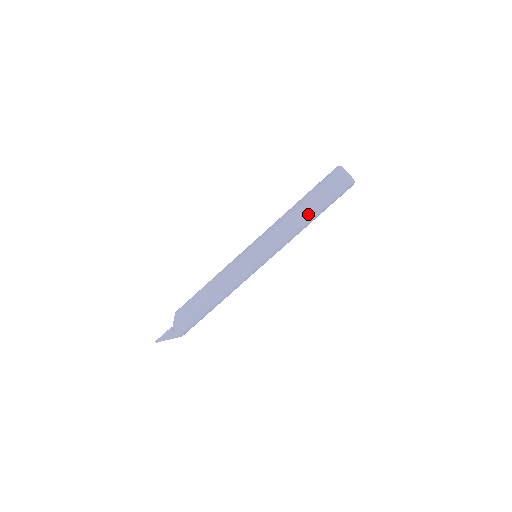
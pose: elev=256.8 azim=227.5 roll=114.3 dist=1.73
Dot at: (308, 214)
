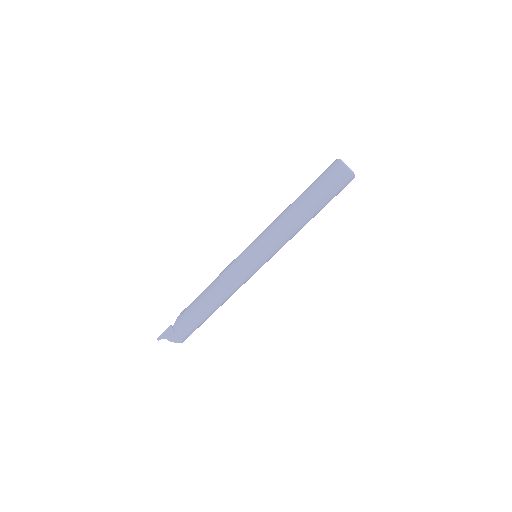
Dot at: (301, 205)
